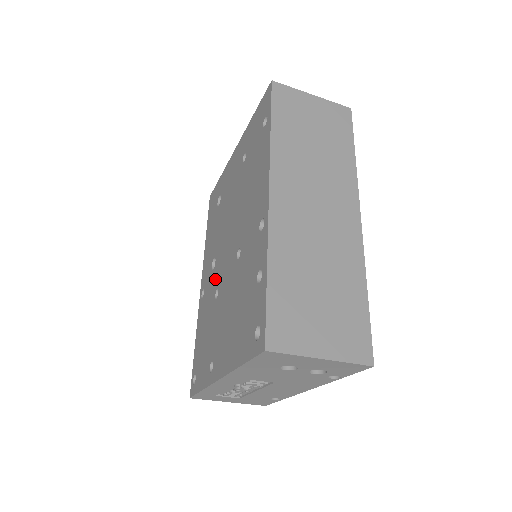
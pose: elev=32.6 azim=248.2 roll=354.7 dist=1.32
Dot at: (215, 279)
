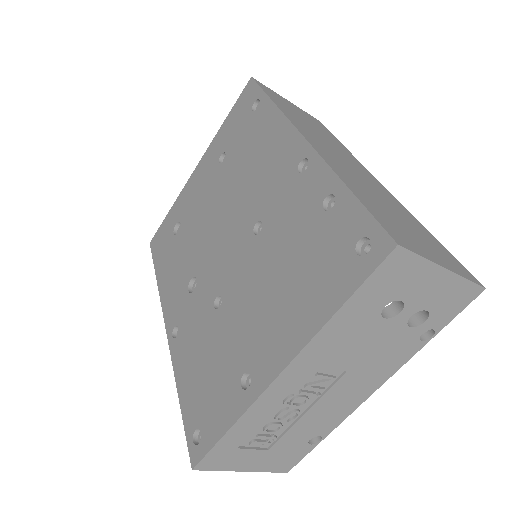
Dot at: (205, 292)
